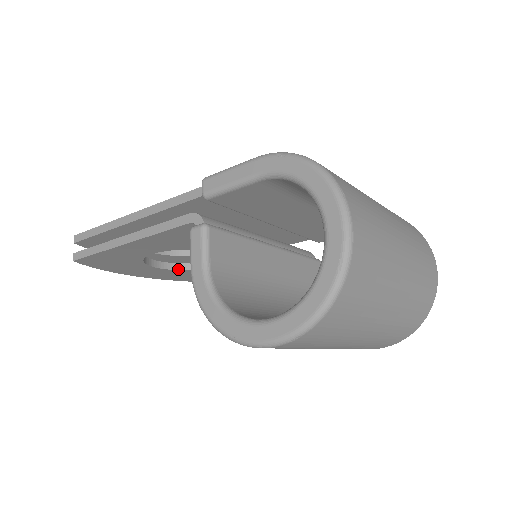
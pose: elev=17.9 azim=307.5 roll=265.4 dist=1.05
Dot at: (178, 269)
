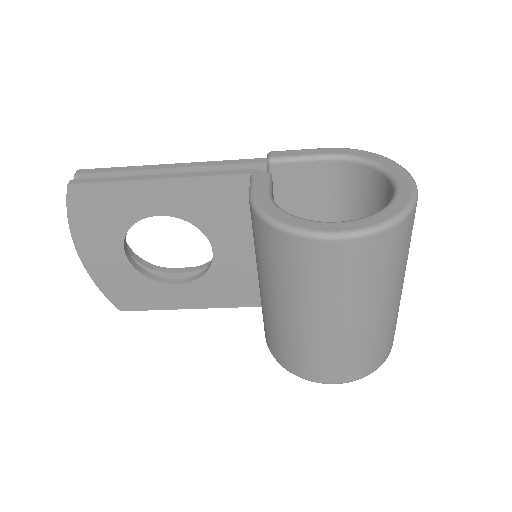
Dot at: (138, 269)
